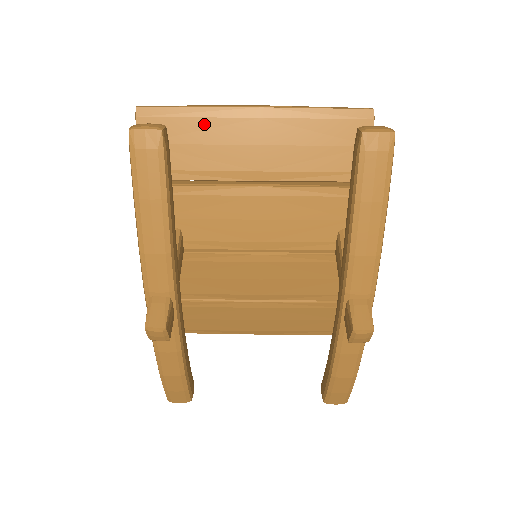
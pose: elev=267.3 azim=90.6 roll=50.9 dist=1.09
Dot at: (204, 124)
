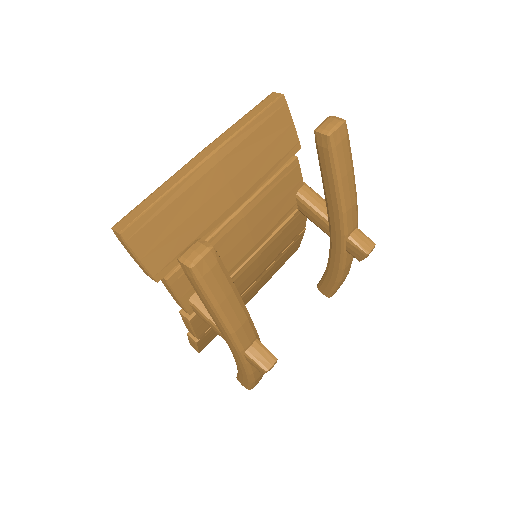
Dot at: (181, 202)
